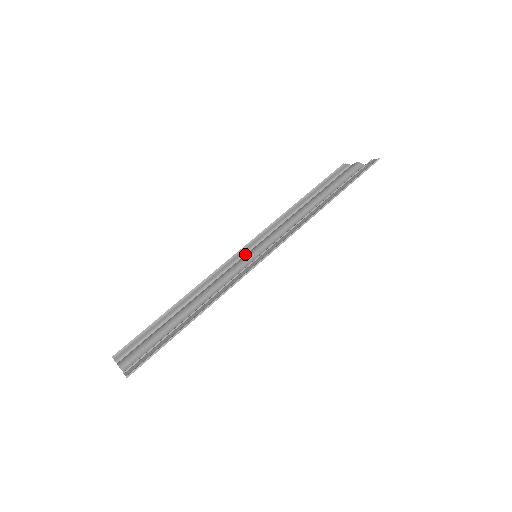
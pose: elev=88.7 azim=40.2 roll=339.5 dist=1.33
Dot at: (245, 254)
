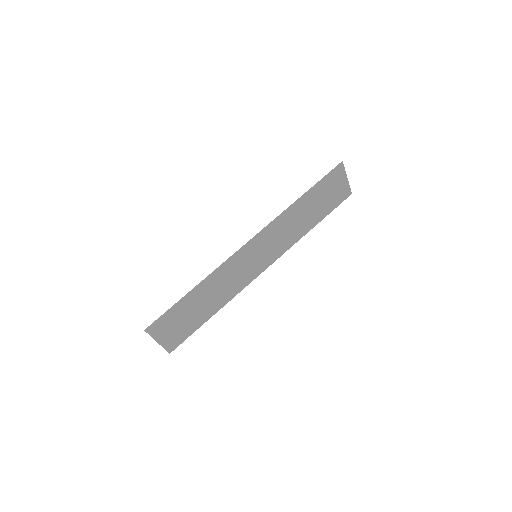
Dot at: occluded
